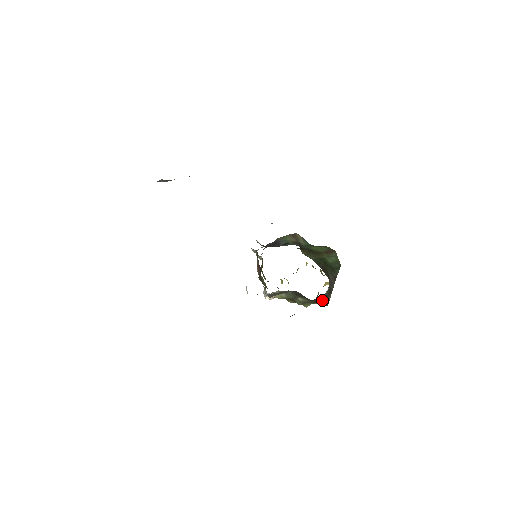
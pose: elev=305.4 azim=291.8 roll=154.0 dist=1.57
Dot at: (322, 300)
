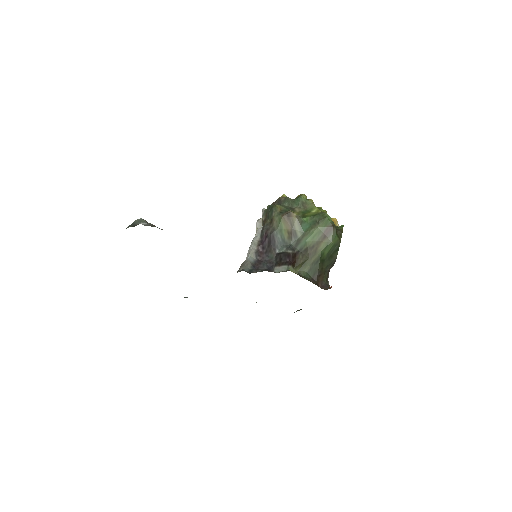
Dot at: occluded
